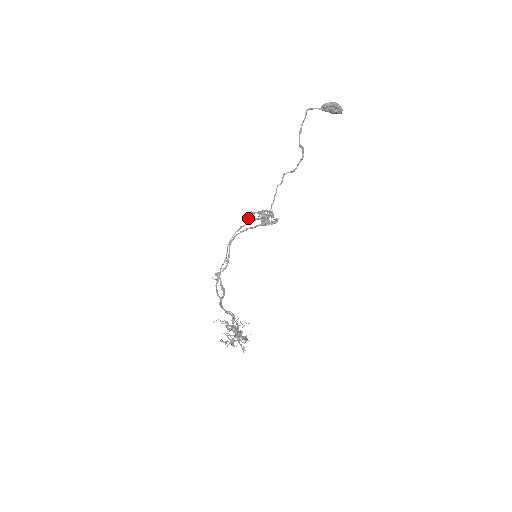
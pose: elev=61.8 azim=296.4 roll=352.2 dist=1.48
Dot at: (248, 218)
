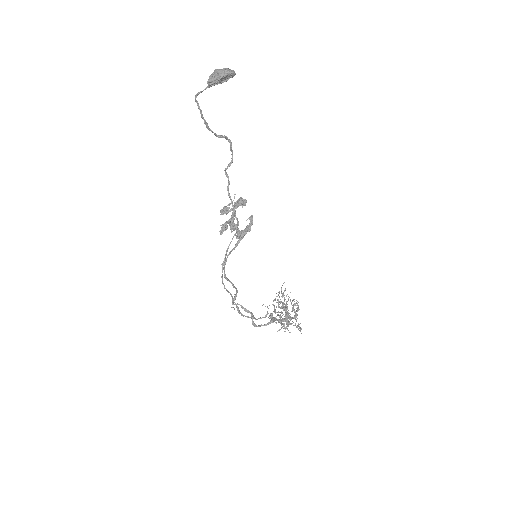
Dot at: (223, 231)
